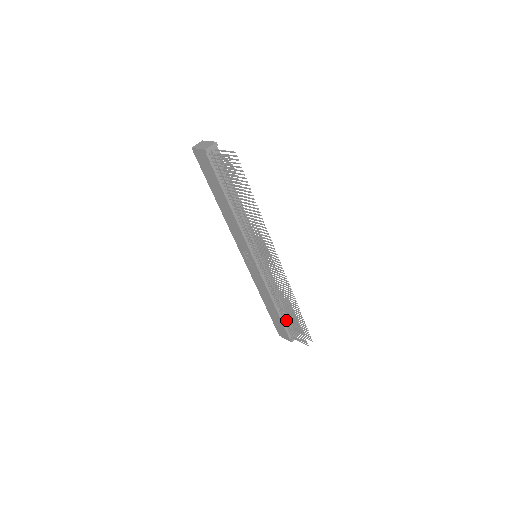
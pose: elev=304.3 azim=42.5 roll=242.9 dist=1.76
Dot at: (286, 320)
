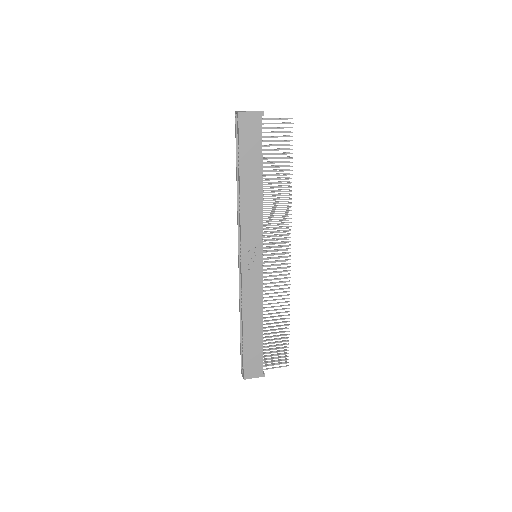
Dot at: occluded
